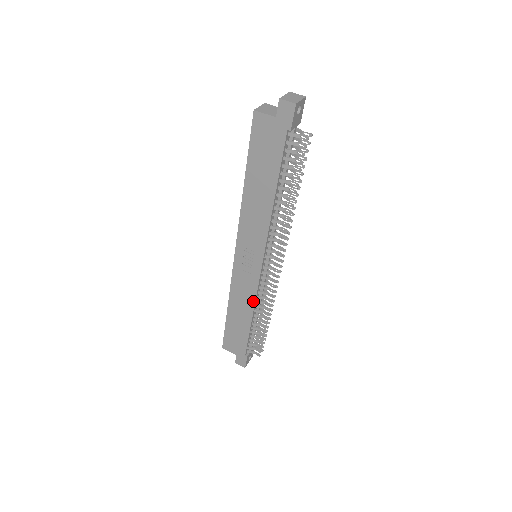
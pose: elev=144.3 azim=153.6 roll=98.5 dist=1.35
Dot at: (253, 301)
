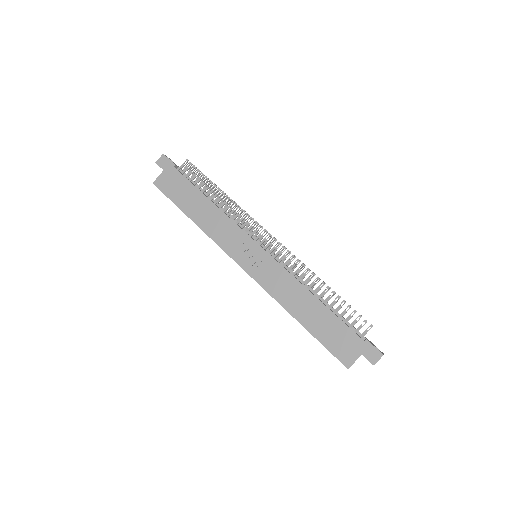
Dot at: (294, 280)
